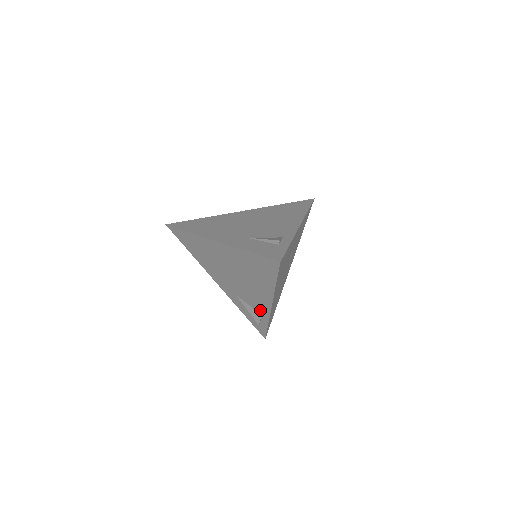
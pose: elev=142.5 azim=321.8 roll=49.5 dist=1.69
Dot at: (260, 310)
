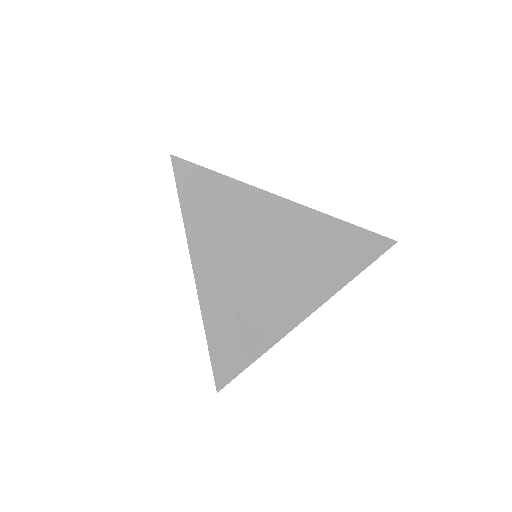
Dot at: occluded
